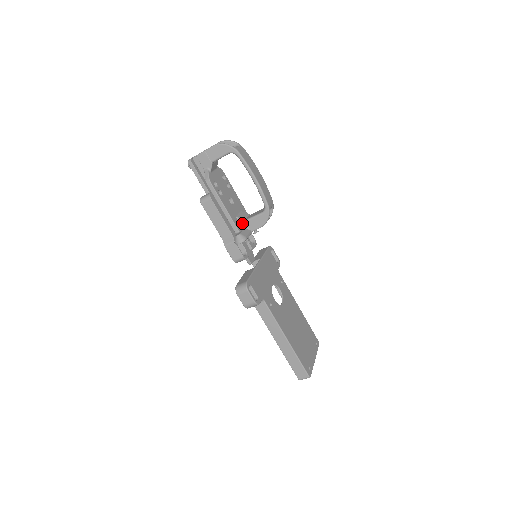
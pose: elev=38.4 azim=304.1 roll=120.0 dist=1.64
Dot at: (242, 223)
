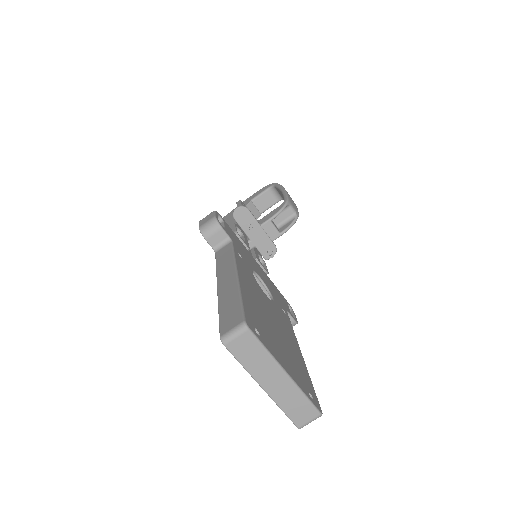
Dot at: occluded
